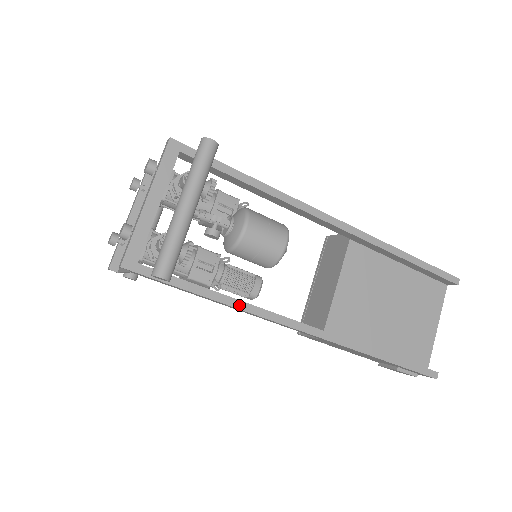
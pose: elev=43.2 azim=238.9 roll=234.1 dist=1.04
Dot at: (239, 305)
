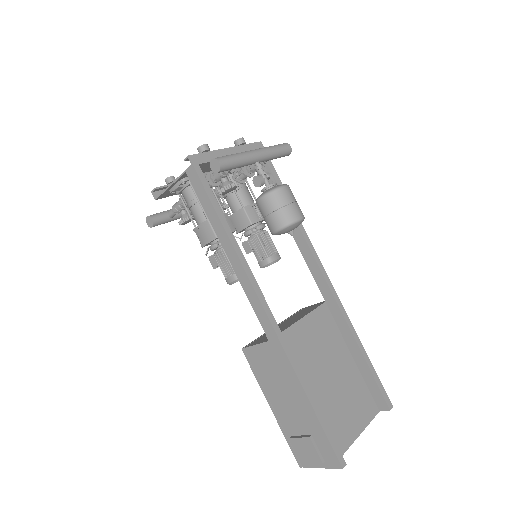
Dot at: (236, 247)
